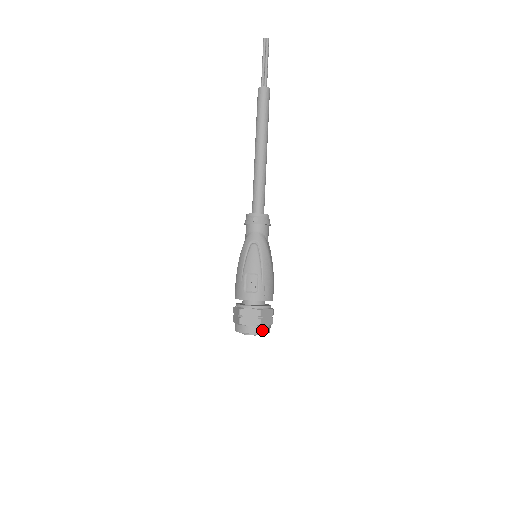
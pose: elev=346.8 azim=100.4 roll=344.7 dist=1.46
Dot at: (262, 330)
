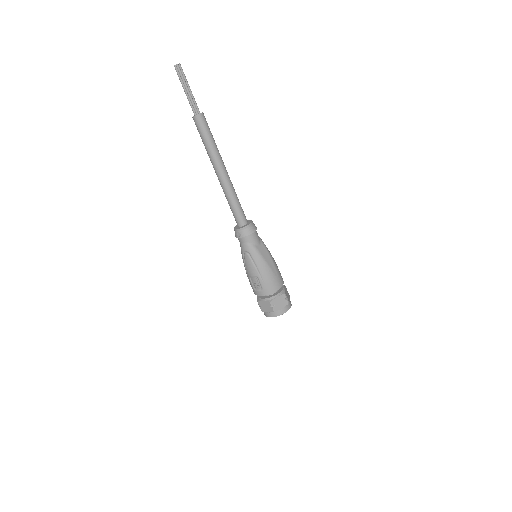
Dot at: (279, 313)
